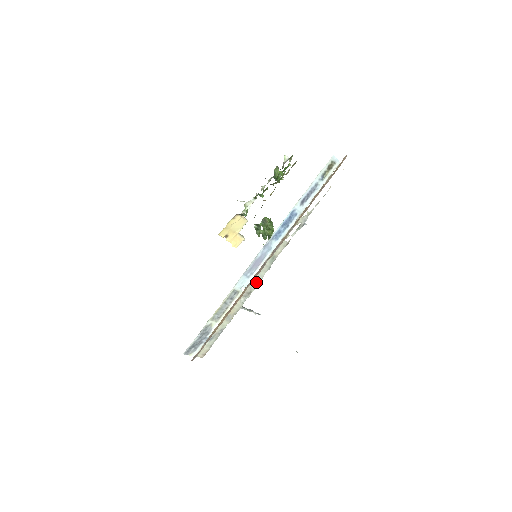
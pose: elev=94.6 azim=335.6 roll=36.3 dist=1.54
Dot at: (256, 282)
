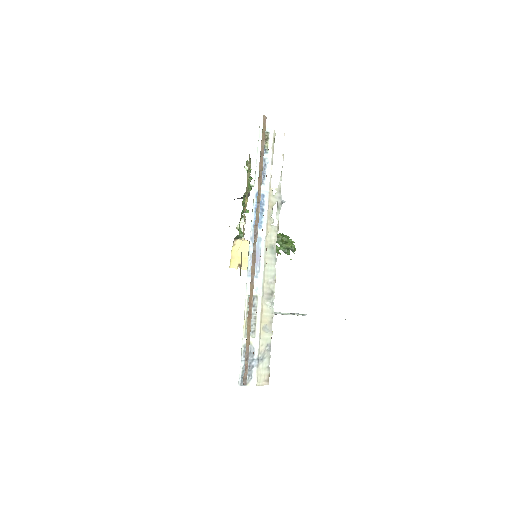
Dot at: (271, 280)
